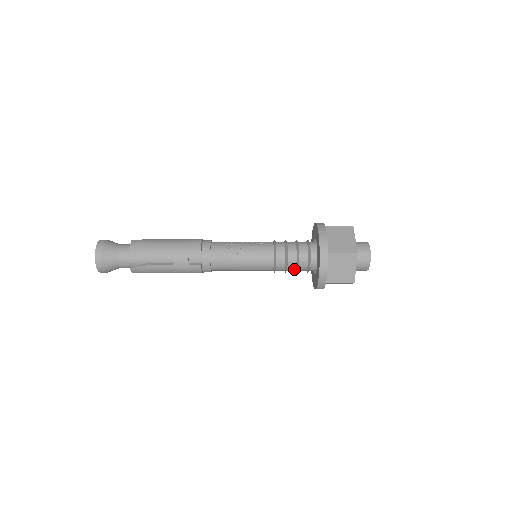
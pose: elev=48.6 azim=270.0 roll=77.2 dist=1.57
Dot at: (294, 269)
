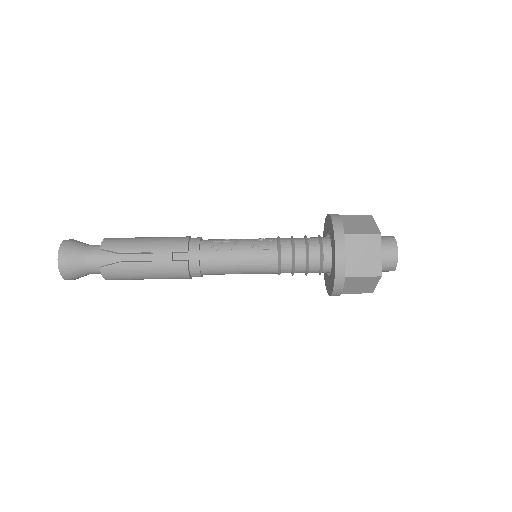
Dot at: (303, 267)
